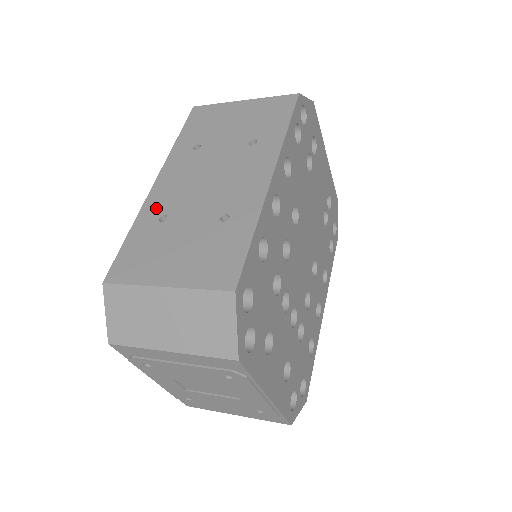
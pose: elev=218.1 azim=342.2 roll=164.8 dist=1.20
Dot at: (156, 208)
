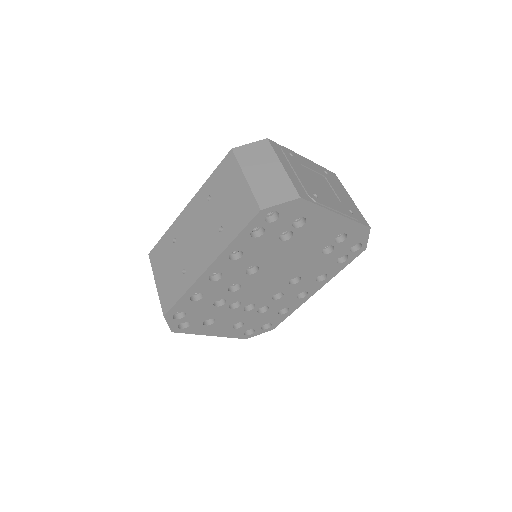
Dot at: (177, 229)
